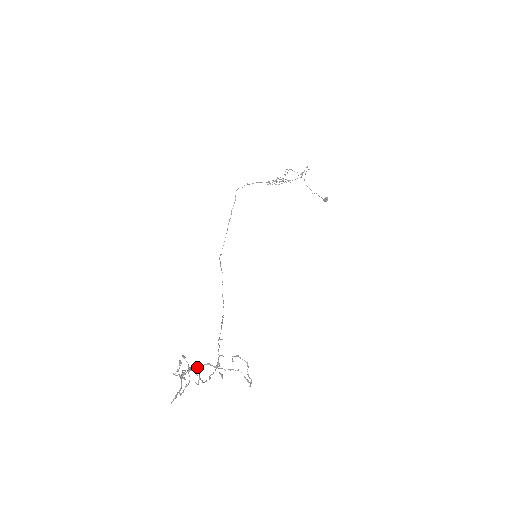
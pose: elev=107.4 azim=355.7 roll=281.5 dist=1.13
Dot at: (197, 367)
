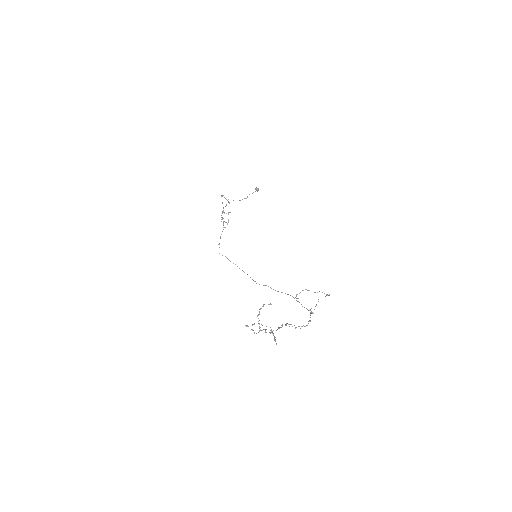
Dot at: (286, 324)
